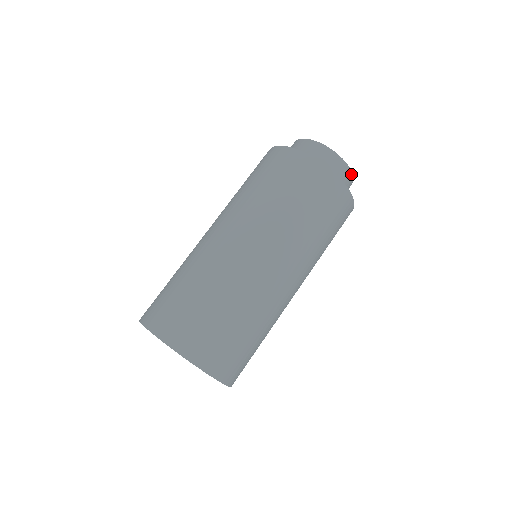
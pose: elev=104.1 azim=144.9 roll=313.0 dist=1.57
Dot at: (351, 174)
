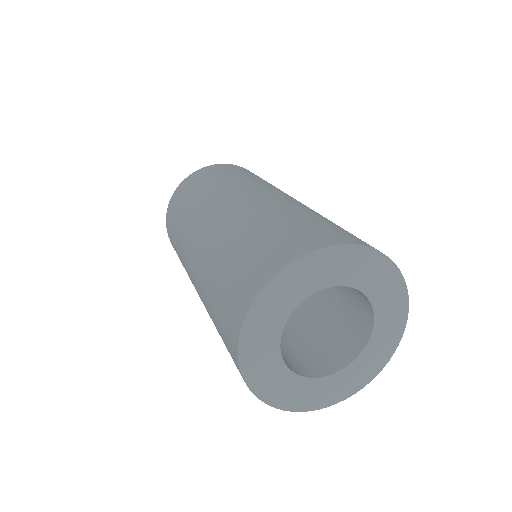
Dot at: occluded
